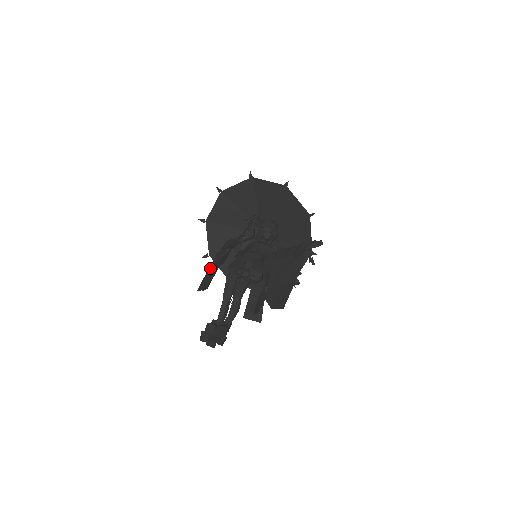
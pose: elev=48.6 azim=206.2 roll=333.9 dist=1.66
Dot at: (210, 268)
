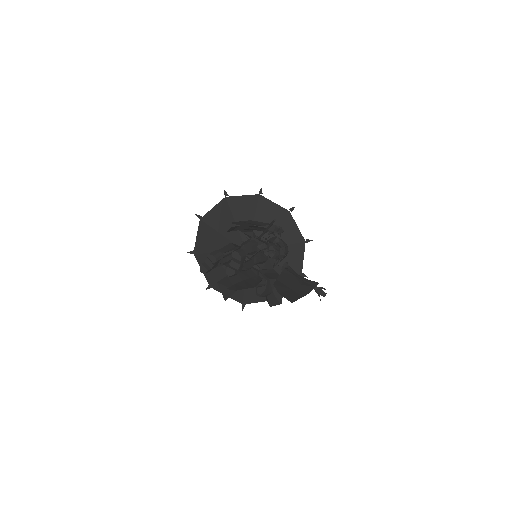
Dot at: (245, 222)
